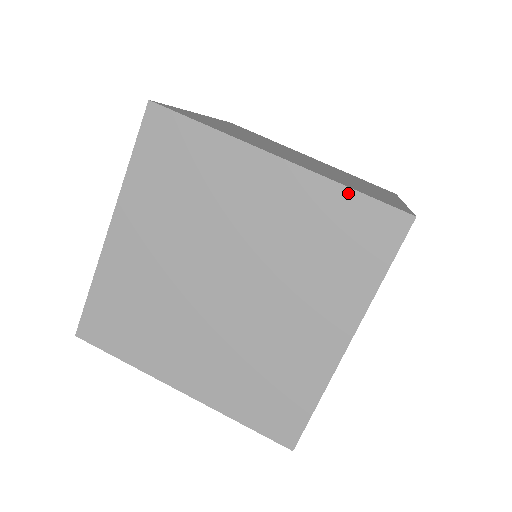
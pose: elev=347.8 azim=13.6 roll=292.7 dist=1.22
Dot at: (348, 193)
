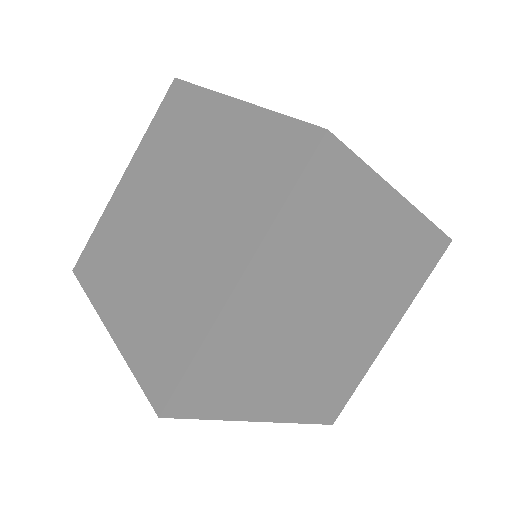
Dot at: (276, 118)
